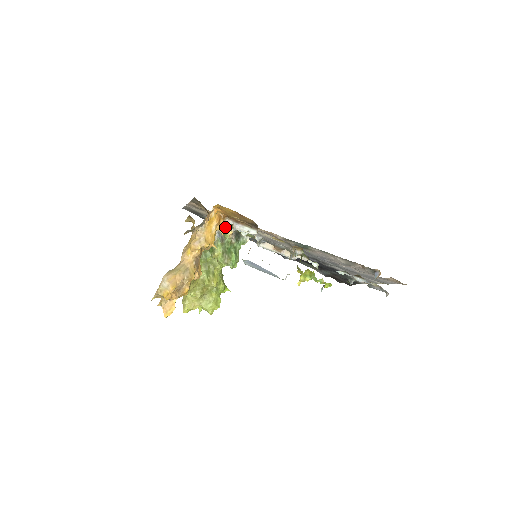
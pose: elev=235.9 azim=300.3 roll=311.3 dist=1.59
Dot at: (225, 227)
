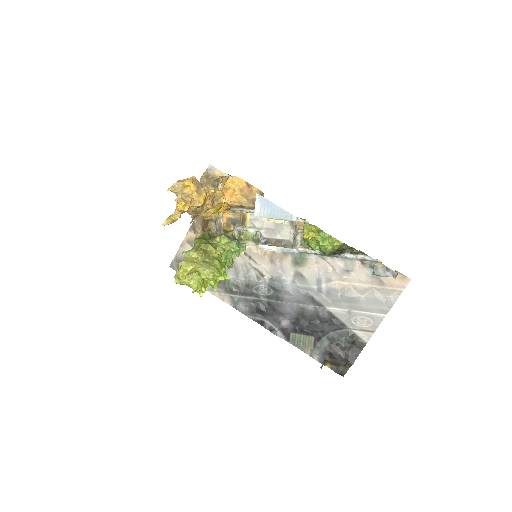
Dot at: (225, 233)
